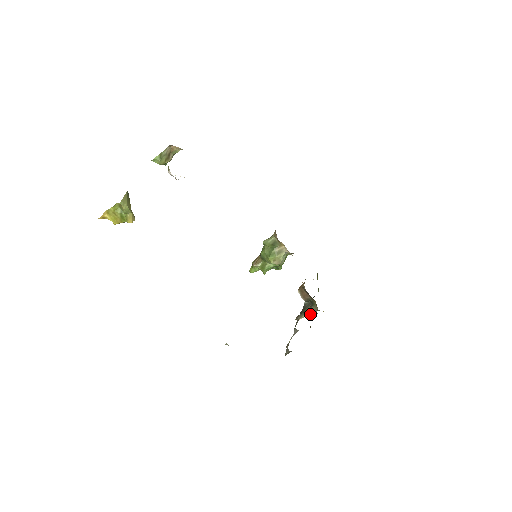
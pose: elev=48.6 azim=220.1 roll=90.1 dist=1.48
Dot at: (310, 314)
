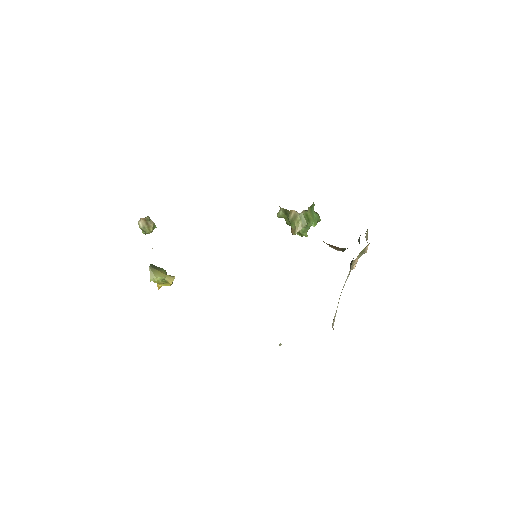
Dot at: (356, 260)
